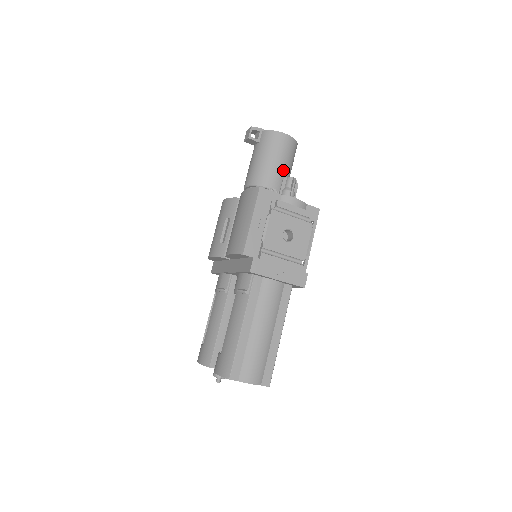
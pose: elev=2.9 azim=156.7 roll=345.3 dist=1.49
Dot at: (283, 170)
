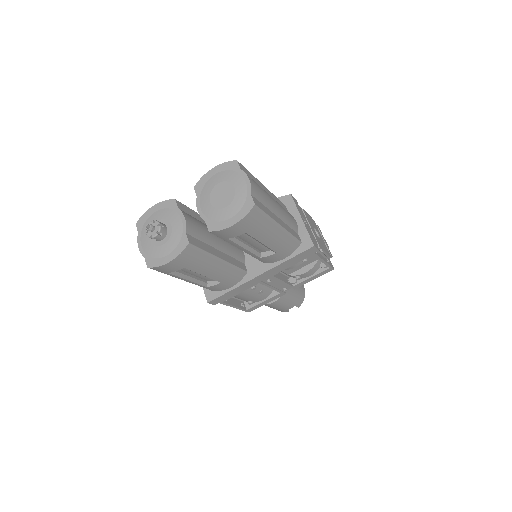
Dot at: occluded
